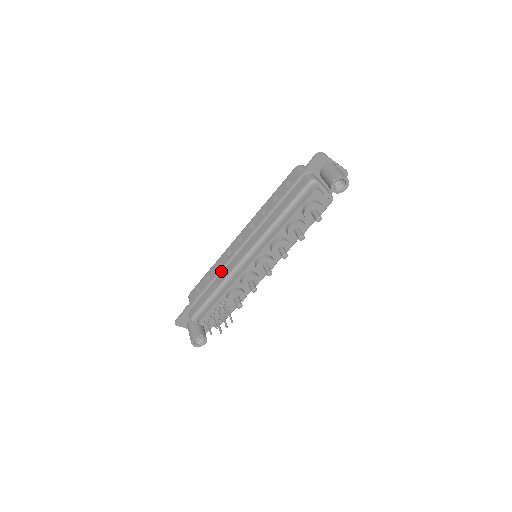
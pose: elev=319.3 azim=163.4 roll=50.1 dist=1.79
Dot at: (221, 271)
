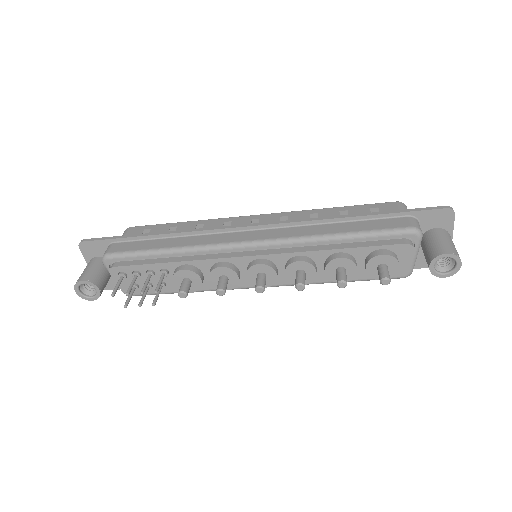
Dot at: (200, 233)
